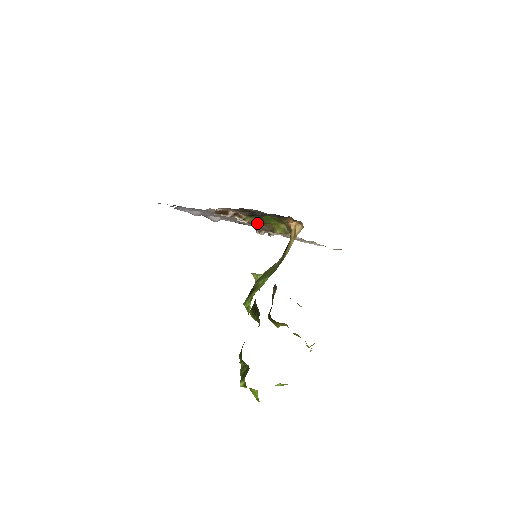
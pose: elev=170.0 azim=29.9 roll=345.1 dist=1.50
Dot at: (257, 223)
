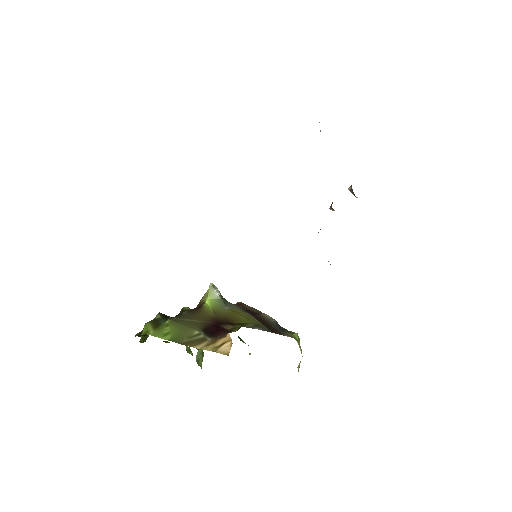
Dot at: occluded
